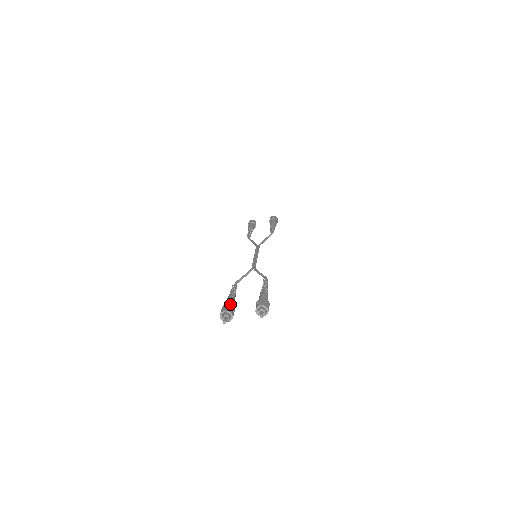
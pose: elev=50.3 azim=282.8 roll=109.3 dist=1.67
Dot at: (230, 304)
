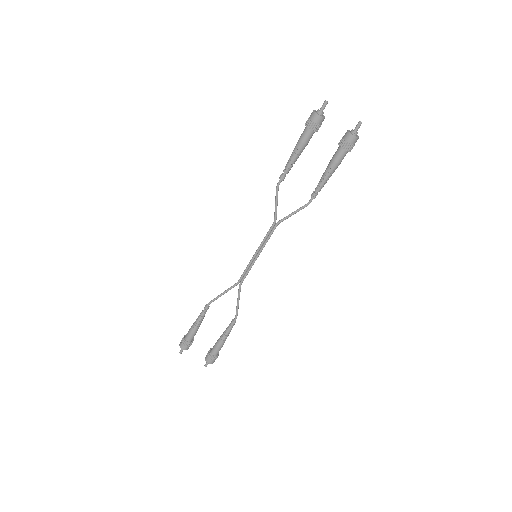
Dot at: occluded
